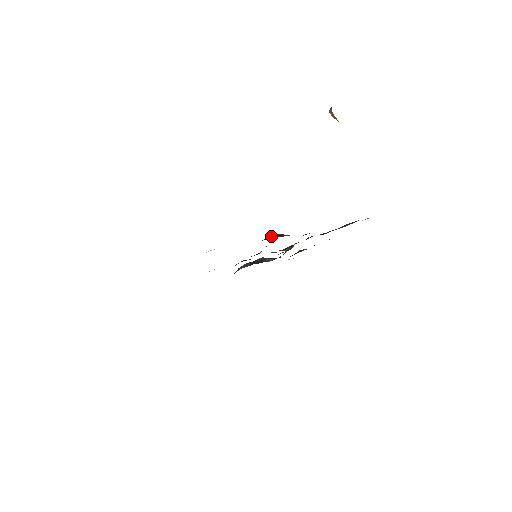
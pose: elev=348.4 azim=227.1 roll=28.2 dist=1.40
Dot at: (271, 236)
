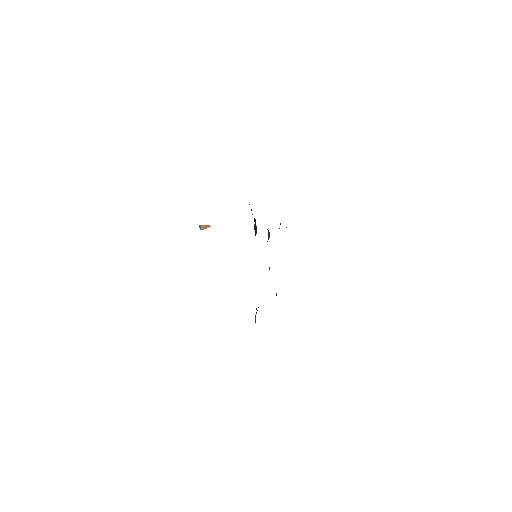
Dot at: occluded
